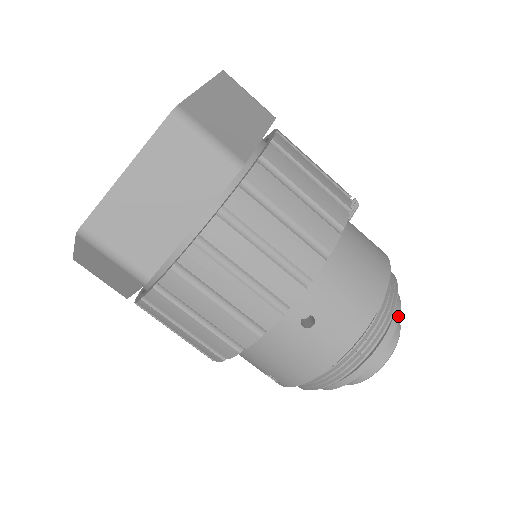
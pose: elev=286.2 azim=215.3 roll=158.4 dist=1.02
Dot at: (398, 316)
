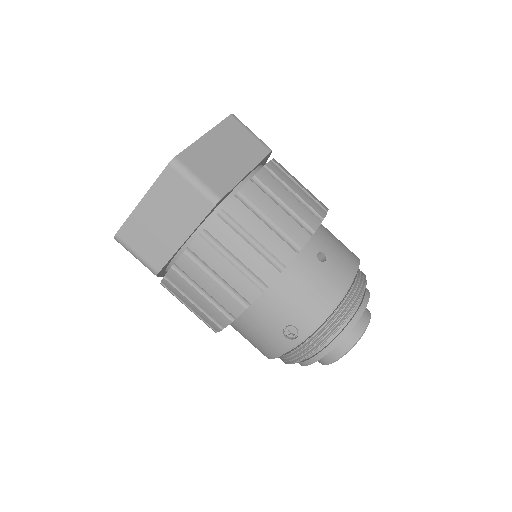
Dot at: occluded
